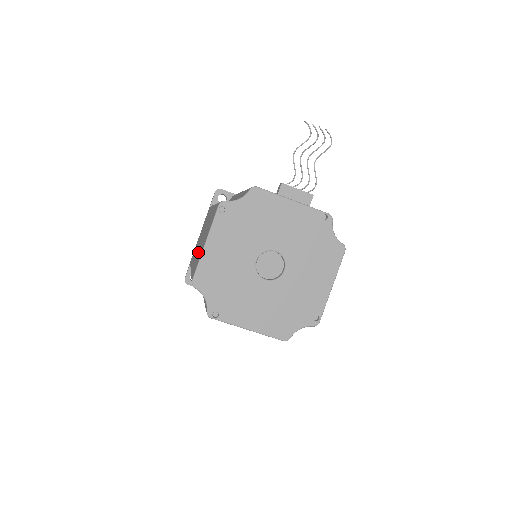
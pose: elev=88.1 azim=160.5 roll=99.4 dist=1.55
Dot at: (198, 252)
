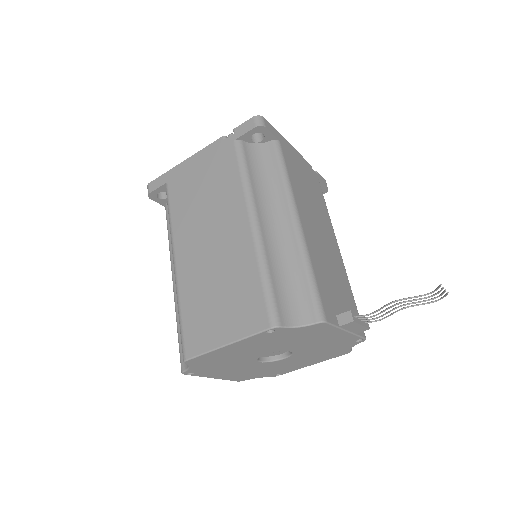
Dot at: (201, 281)
